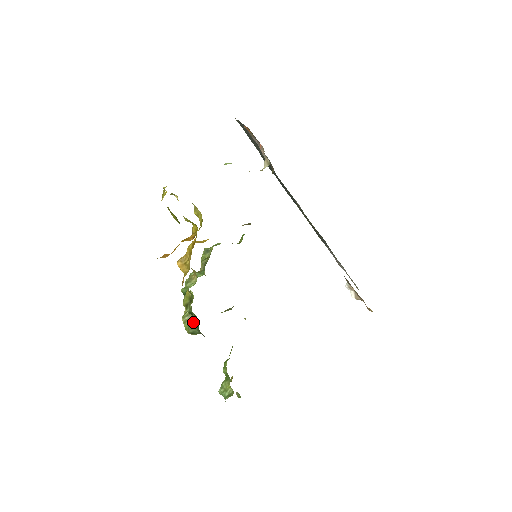
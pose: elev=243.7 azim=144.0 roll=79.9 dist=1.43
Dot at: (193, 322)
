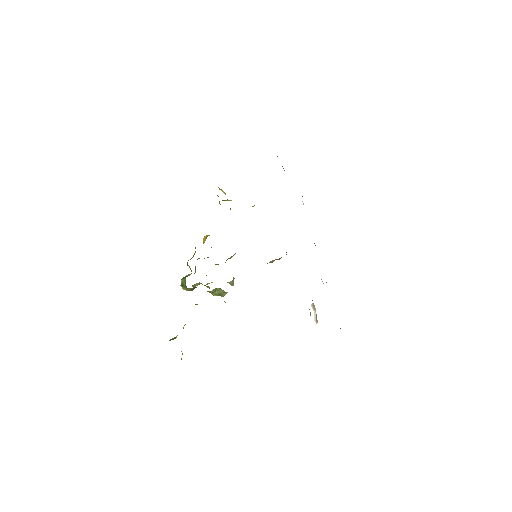
Dot at: (187, 276)
